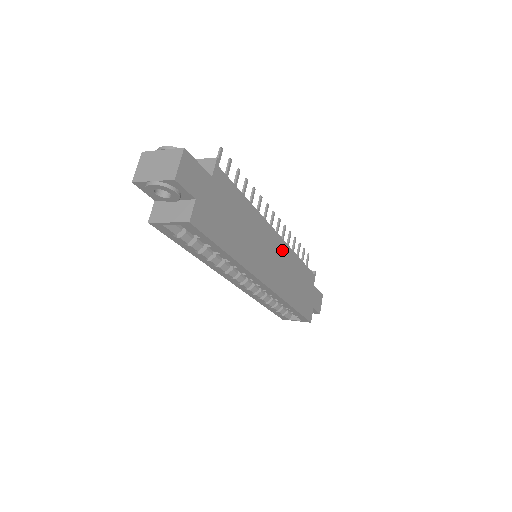
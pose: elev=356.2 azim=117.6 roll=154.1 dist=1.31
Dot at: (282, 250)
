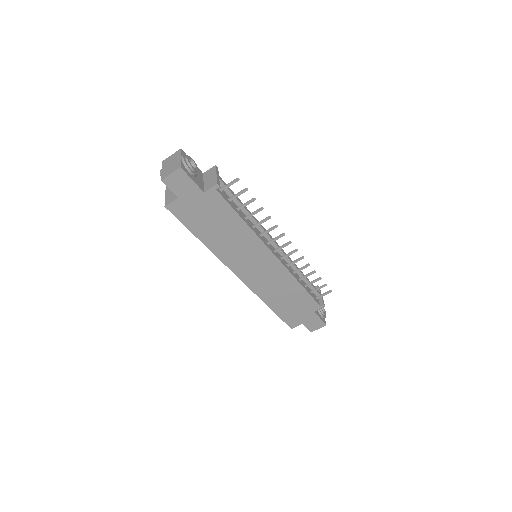
Dot at: (276, 269)
